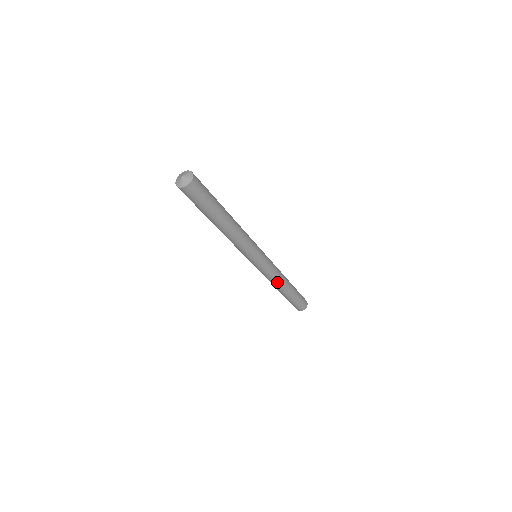
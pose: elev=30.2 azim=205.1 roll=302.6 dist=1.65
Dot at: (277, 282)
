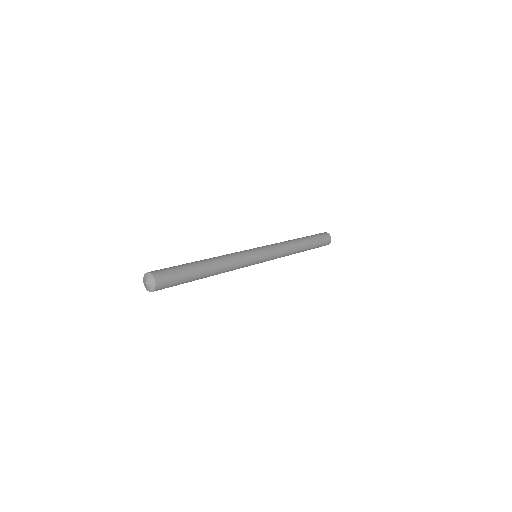
Dot at: (290, 251)
